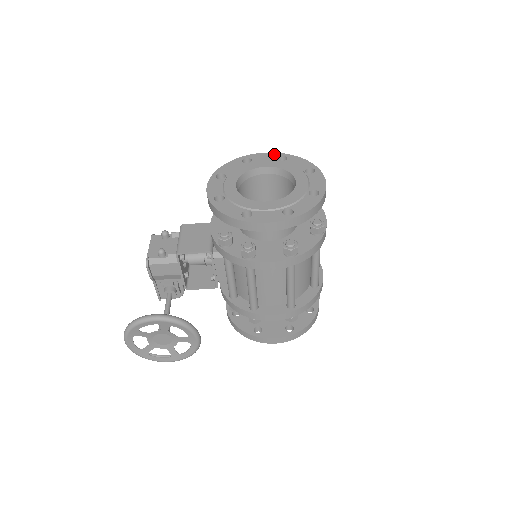
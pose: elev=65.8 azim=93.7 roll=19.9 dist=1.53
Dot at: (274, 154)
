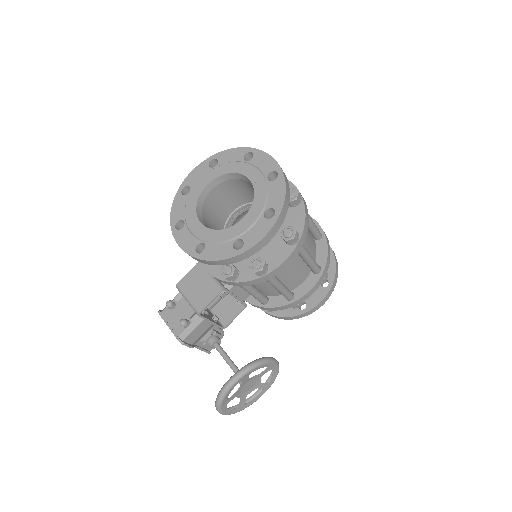
Dot at: (202, 165)
